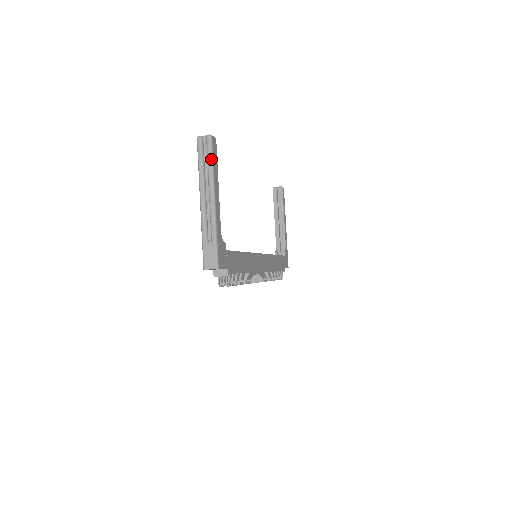
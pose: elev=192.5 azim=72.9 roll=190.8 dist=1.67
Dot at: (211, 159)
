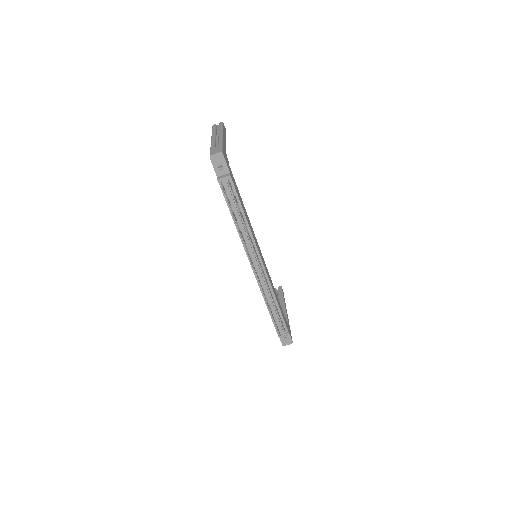
Dot at: (222, 126)
